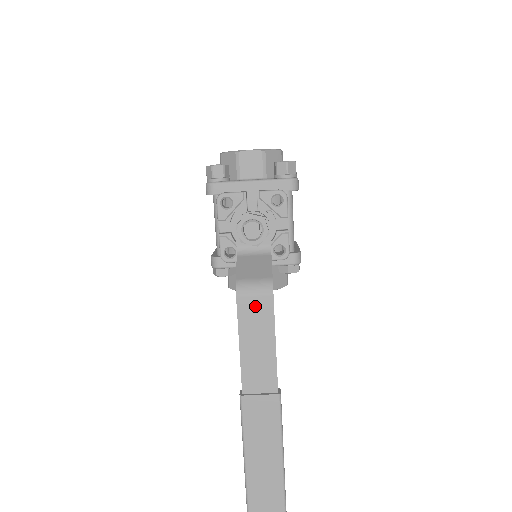
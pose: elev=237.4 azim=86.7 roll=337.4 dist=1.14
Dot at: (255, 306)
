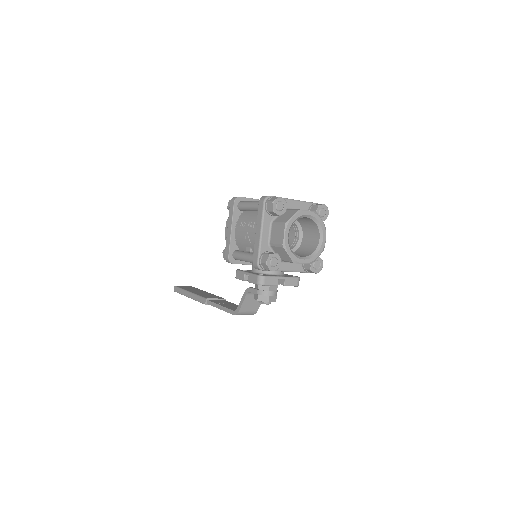
Dot at: occluded
